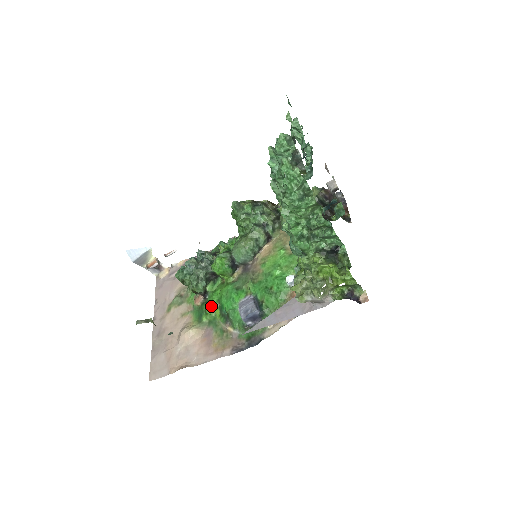
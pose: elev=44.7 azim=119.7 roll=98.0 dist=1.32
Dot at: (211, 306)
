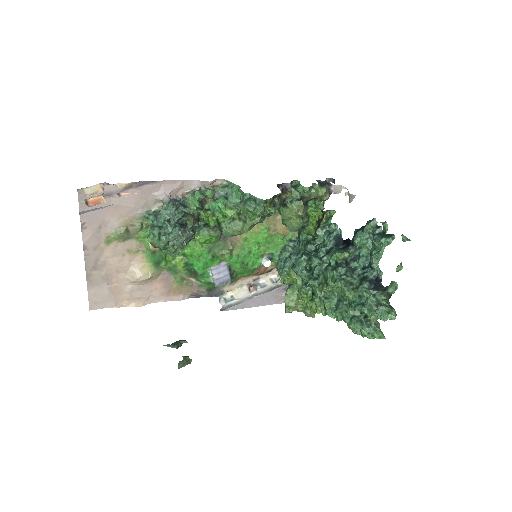
Dot at: occluded
